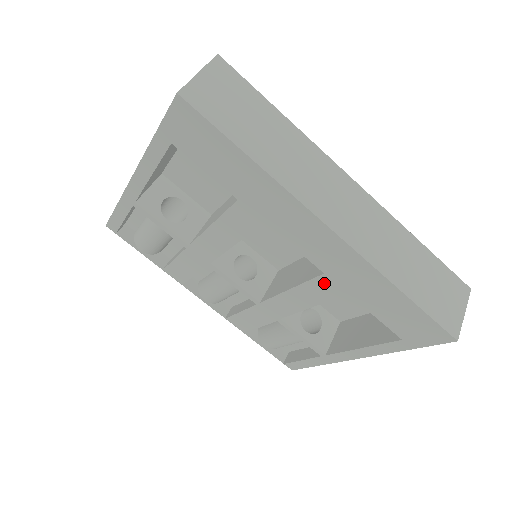
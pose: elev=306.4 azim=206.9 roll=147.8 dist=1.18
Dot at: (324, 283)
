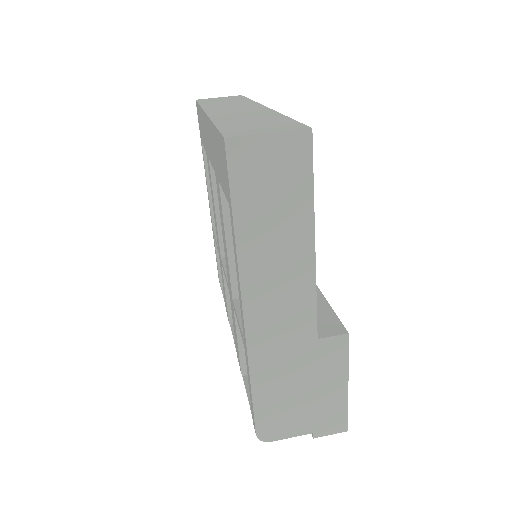
Dot at: occluded
